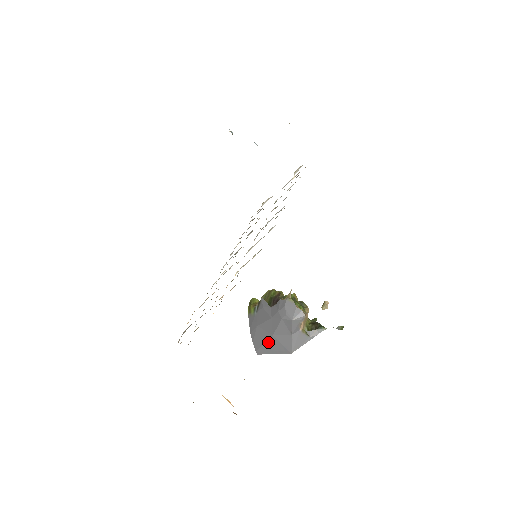
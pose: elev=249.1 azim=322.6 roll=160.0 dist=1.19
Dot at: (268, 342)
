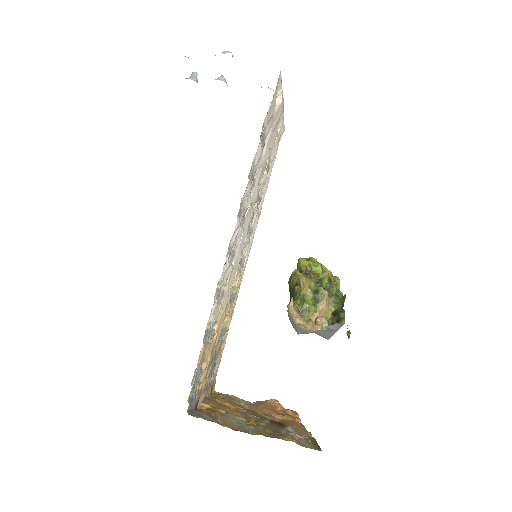
Dot at: occluded
